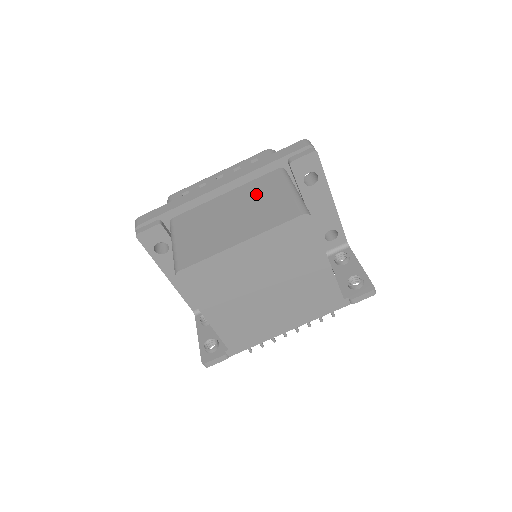
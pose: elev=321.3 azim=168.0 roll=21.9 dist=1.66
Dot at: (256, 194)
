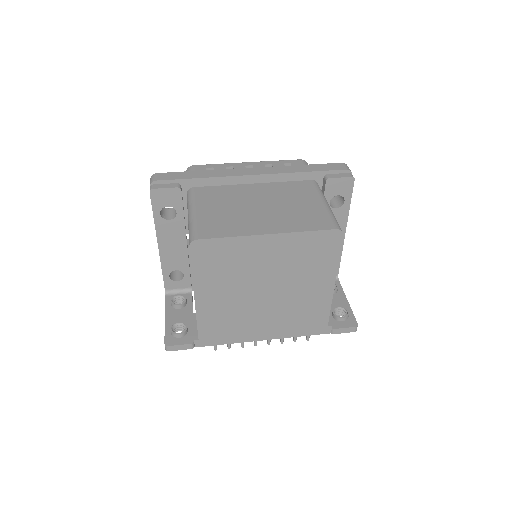
Dot at: (288, 195)
